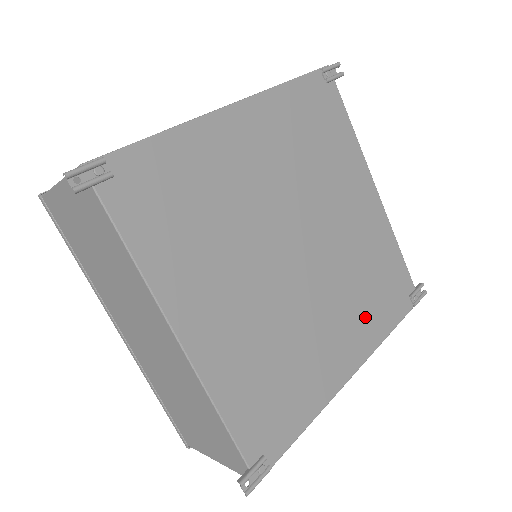
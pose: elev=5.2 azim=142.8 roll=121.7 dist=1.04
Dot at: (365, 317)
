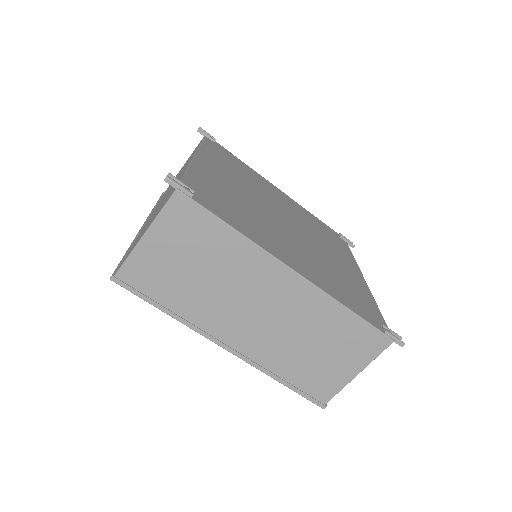
Dot at: (325, 278)
